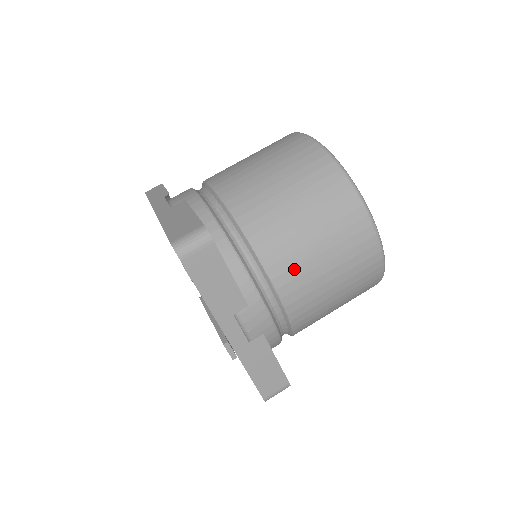
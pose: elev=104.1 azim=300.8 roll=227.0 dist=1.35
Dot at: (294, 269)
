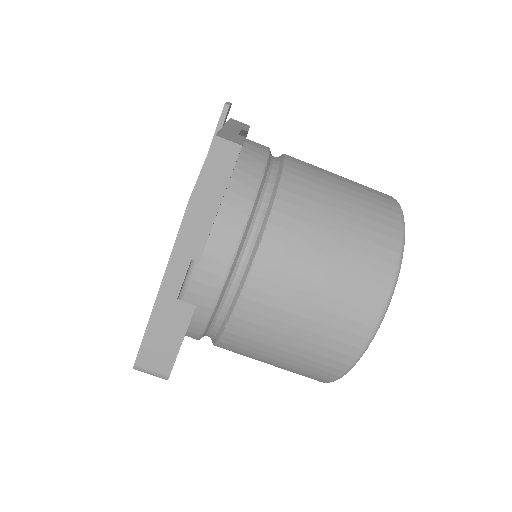
Dot at: occluded
